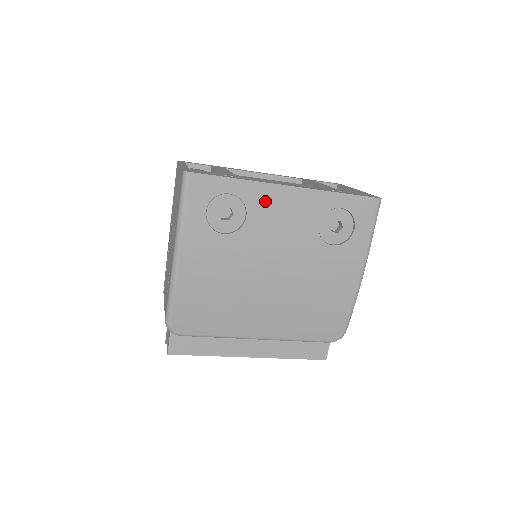
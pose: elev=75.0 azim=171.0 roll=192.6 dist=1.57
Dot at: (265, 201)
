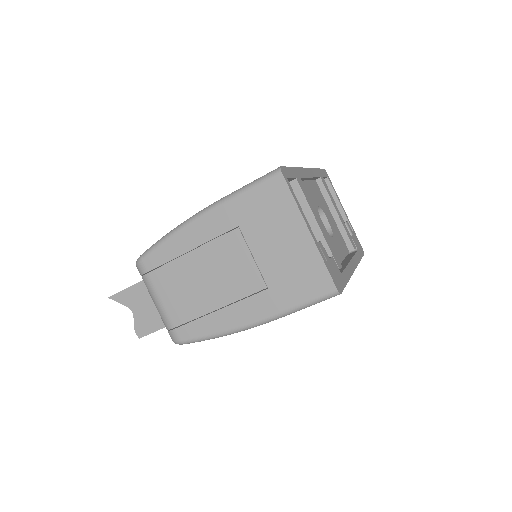
Dot at: occluded
